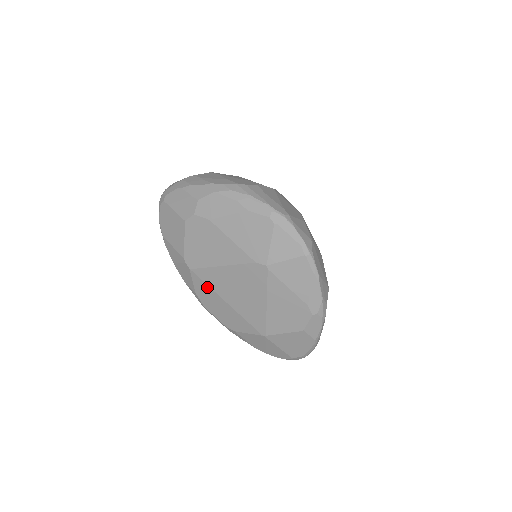
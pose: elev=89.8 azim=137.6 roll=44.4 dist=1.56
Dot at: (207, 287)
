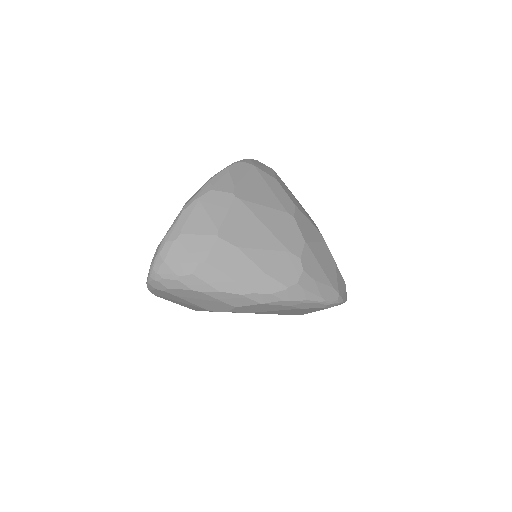
Dot at: occluded
